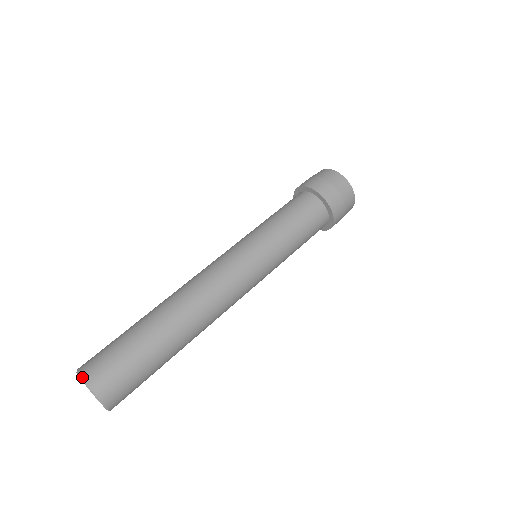
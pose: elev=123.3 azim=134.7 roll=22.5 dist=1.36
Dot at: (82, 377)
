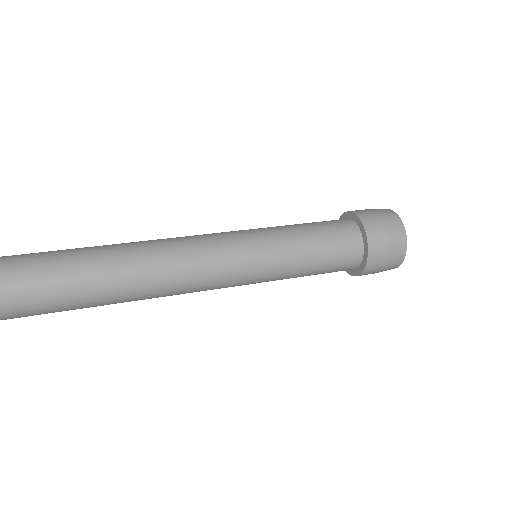
Dot at: out of frame
